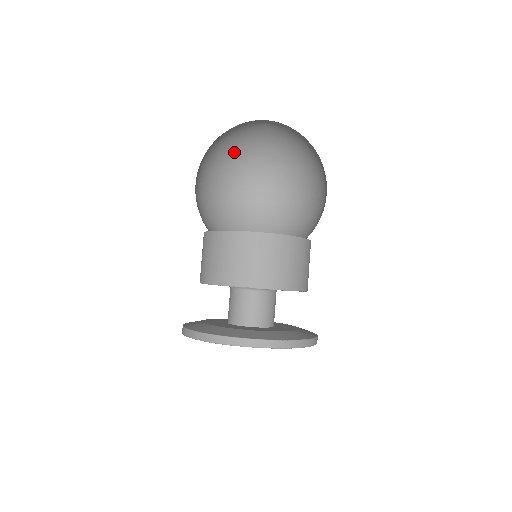
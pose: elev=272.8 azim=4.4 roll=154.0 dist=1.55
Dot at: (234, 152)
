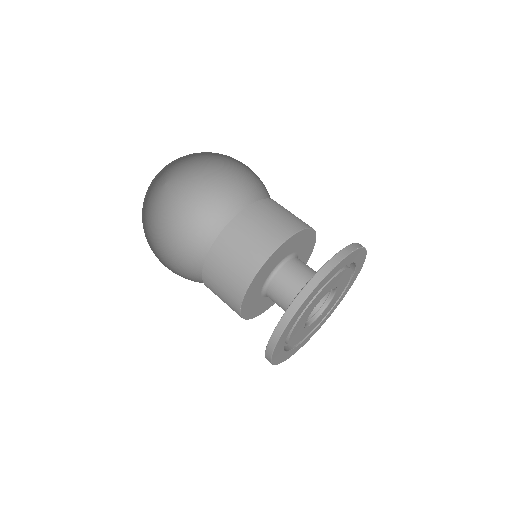
Dot at: (183, 223)
